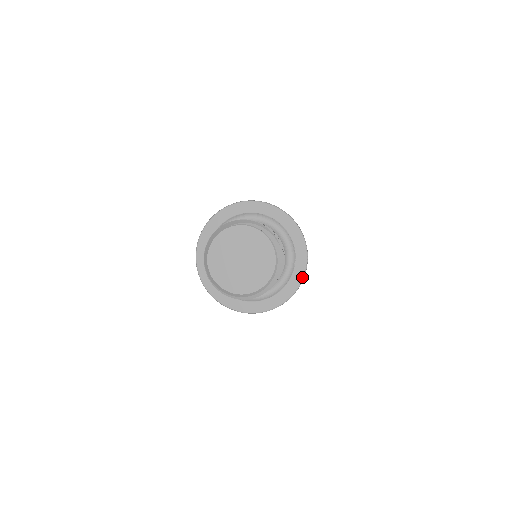
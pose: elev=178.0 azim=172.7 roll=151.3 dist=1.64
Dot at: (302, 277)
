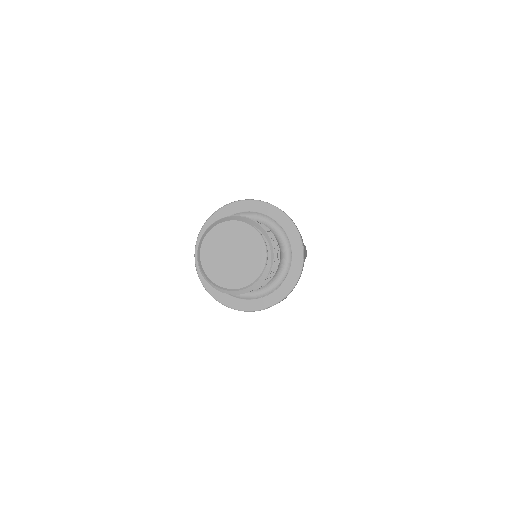
Dot at: (261, 308)
